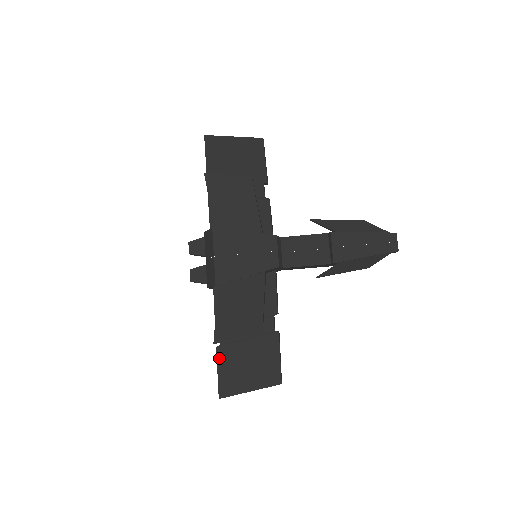
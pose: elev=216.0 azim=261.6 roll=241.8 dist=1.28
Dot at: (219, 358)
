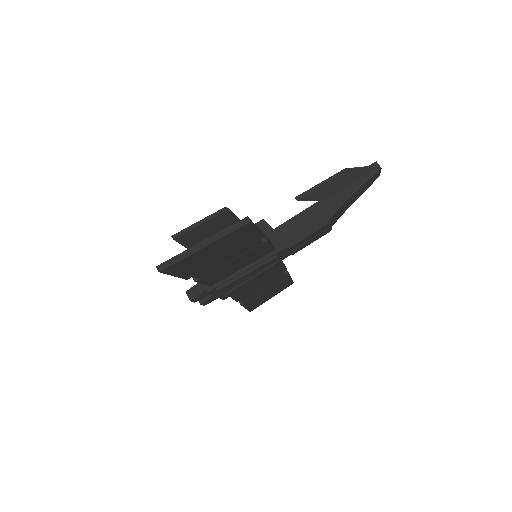
Dot at: occluded
